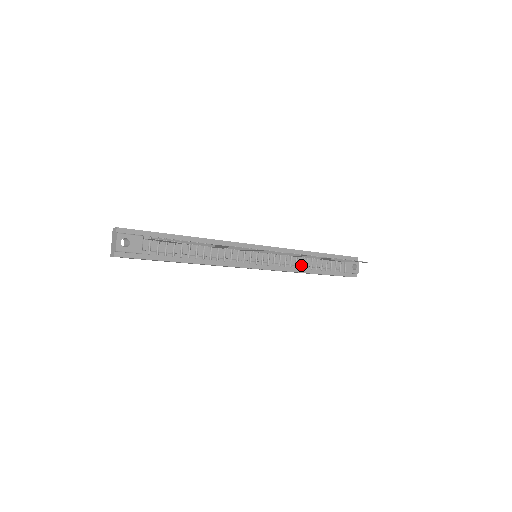
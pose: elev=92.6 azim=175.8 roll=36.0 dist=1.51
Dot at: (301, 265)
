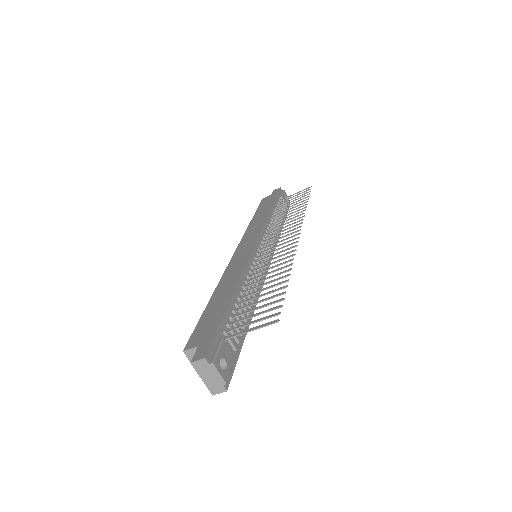
Dot at: (276, 231)
